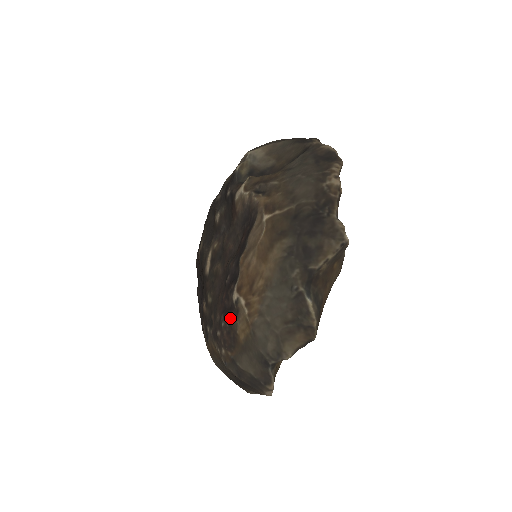
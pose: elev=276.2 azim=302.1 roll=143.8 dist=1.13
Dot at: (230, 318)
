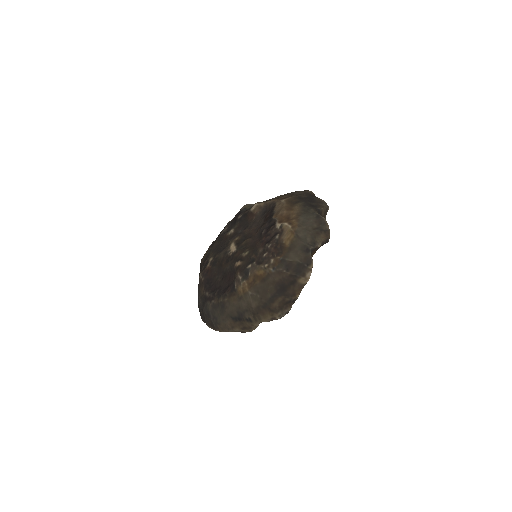
Dot at: (277, 238)
